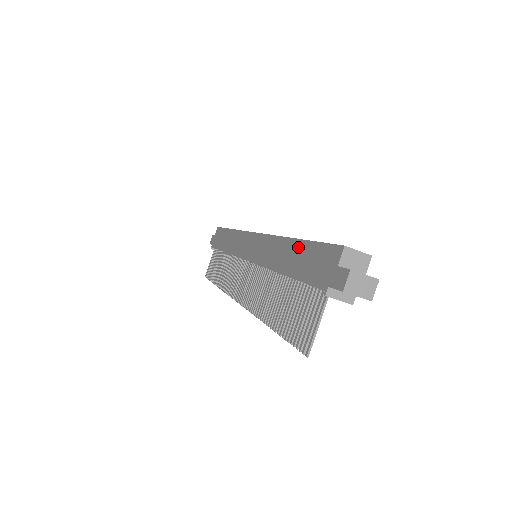
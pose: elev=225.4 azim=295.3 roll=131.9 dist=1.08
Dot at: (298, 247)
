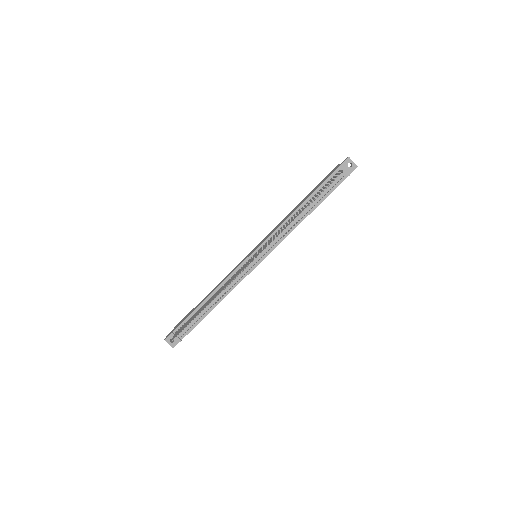
Dot at: occluded
